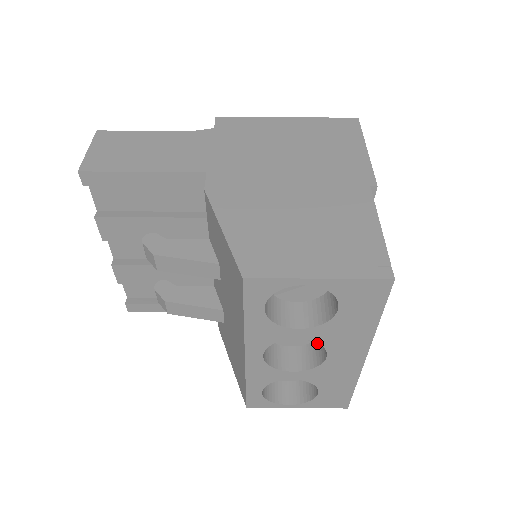
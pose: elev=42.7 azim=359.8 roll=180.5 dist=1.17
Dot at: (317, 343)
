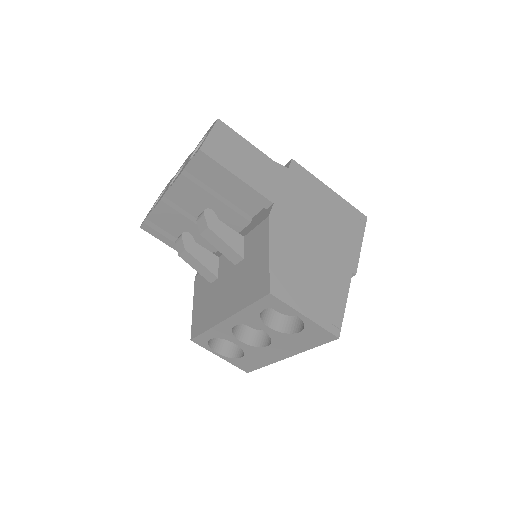
Dot at: (263, 333)
